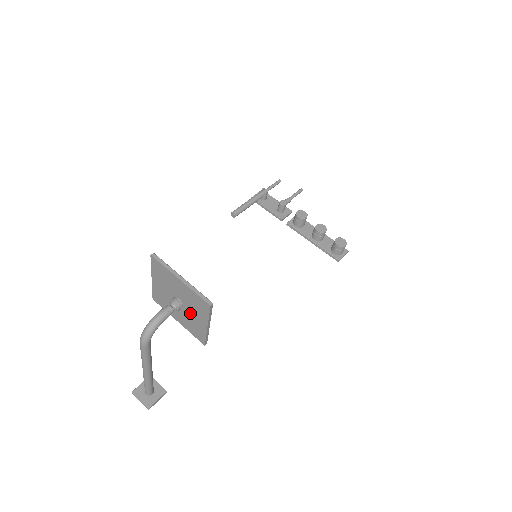
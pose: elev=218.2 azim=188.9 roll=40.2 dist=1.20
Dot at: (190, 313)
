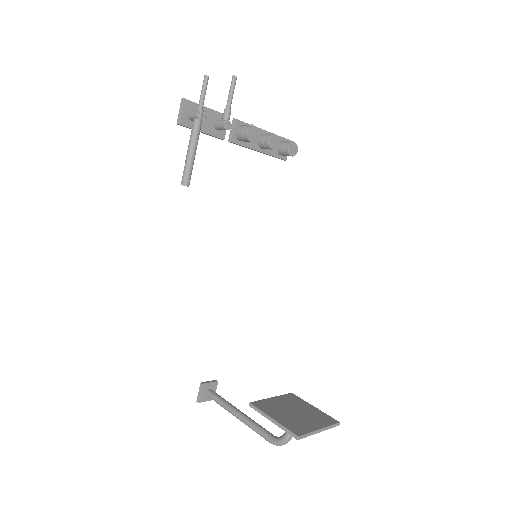
Dot at: (301, 412)
